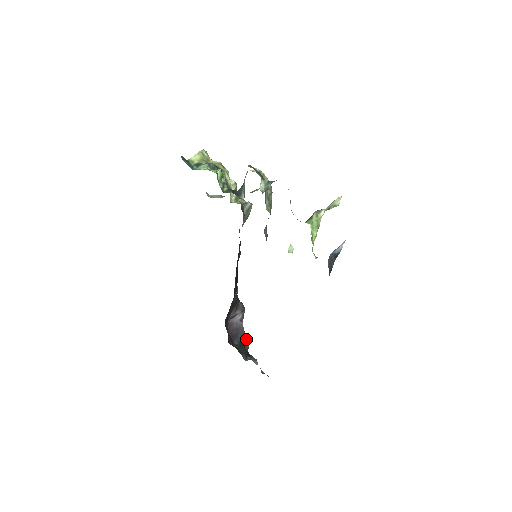
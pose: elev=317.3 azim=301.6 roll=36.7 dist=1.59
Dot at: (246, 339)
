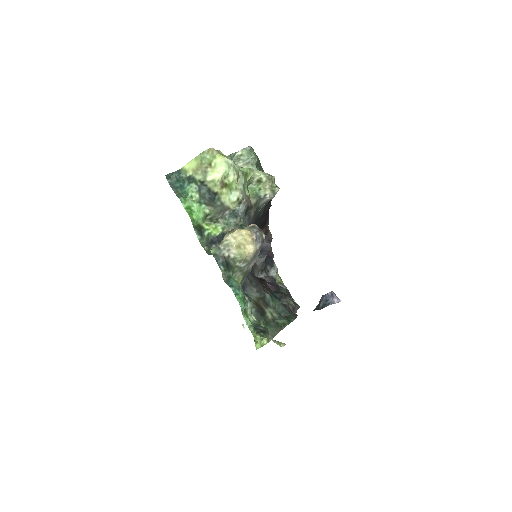
Dot at: (272, 253)
